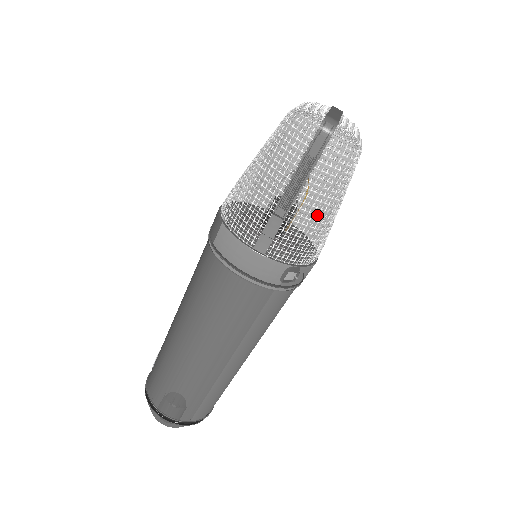
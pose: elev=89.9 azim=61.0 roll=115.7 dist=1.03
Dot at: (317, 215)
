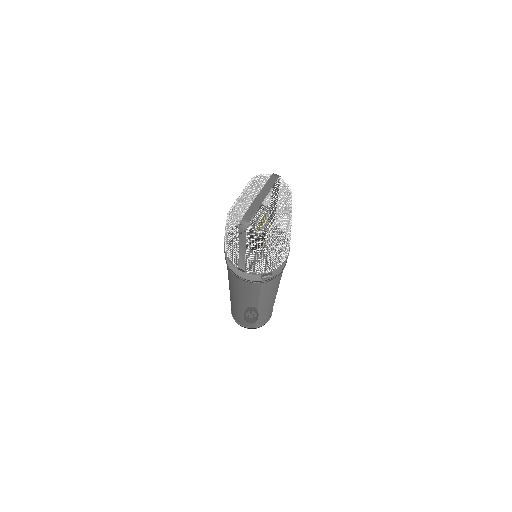
Dot at: (262, 256)
